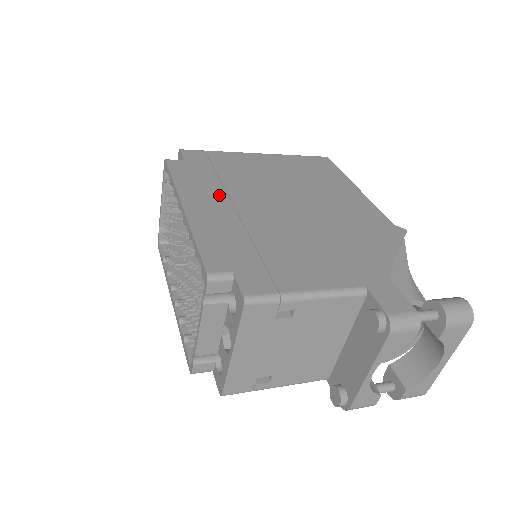
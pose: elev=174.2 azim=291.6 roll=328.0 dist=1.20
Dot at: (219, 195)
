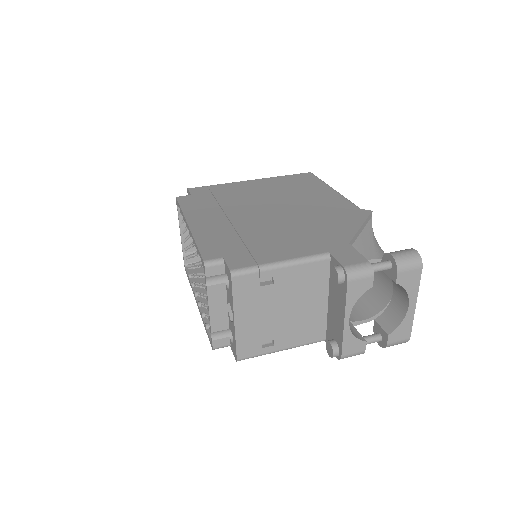
Dot at: (216, 212)
